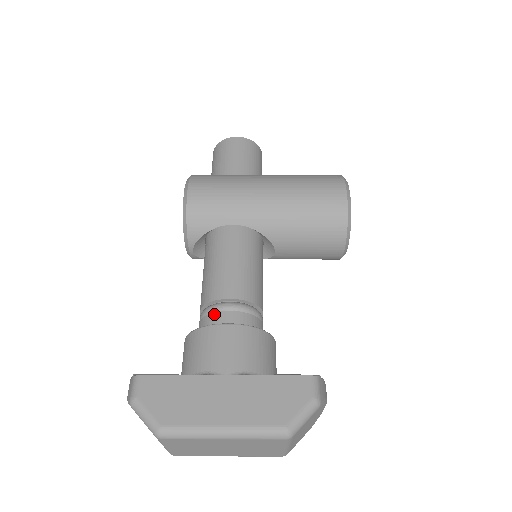
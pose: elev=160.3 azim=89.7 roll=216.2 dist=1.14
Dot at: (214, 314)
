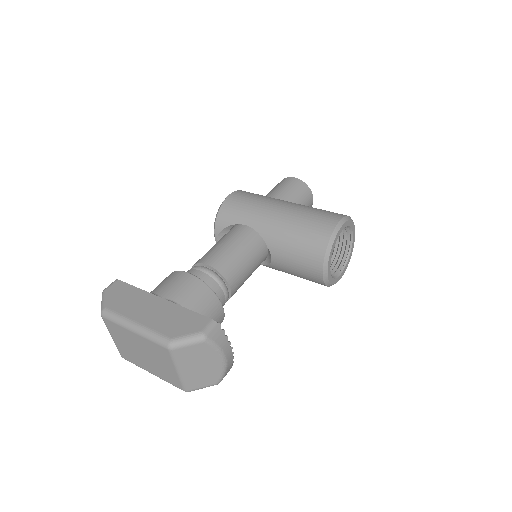
Dot at: (190, 270)
